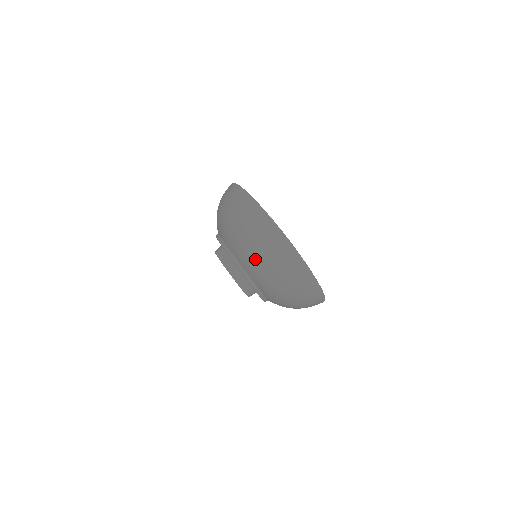
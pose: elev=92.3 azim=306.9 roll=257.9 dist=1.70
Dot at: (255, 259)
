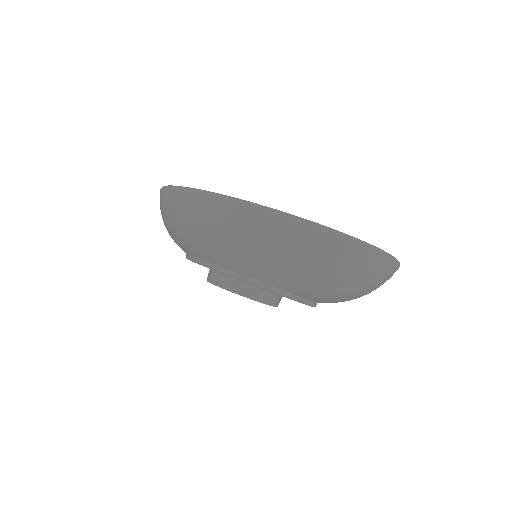
Dot at: (337, 288)
